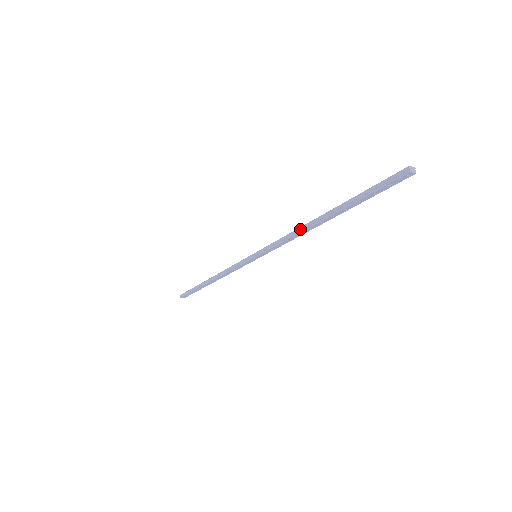
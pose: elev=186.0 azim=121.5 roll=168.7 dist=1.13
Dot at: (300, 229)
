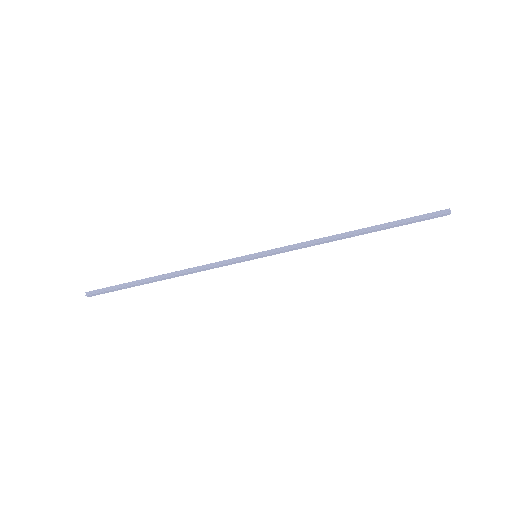
Dot at: (330, 237)
